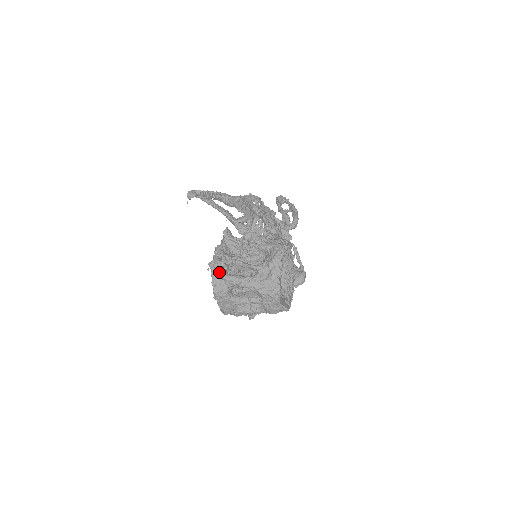
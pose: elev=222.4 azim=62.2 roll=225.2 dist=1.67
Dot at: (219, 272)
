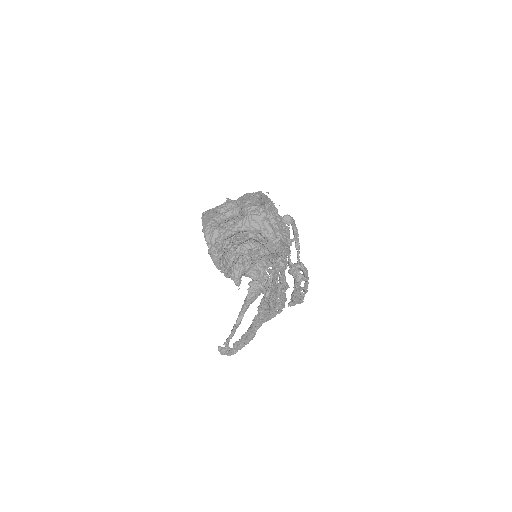
Dot at: occluded
